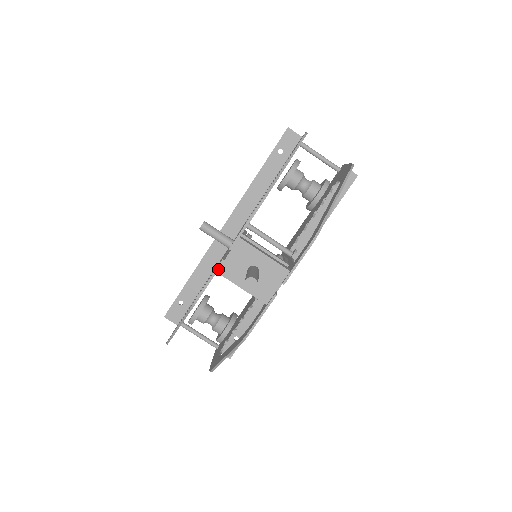
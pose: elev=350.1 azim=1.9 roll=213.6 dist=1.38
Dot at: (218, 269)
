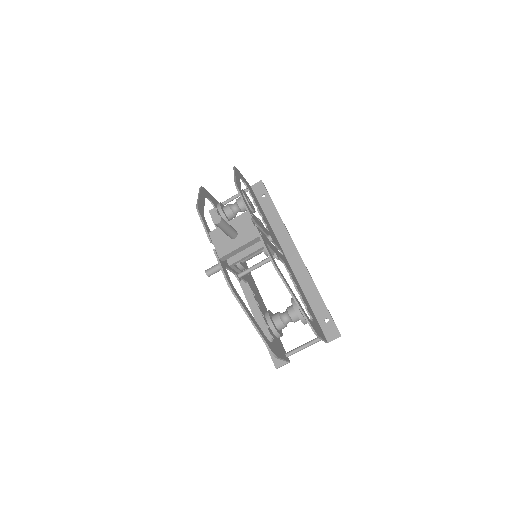
Dot at: (218, 257)
